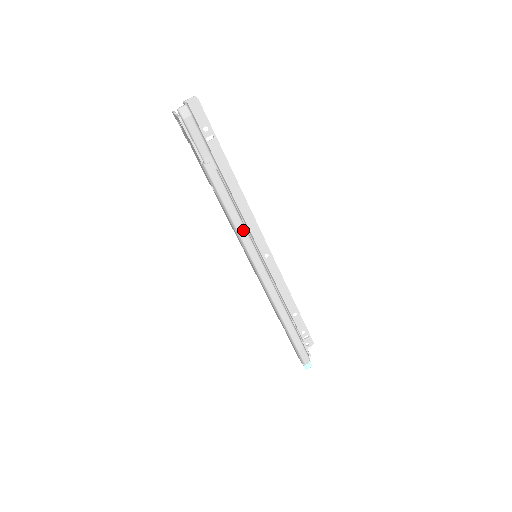
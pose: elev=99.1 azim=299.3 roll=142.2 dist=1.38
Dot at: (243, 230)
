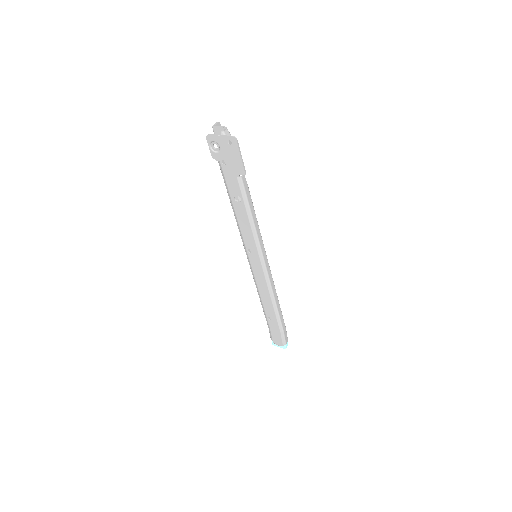
Dot at: (259, 232)
